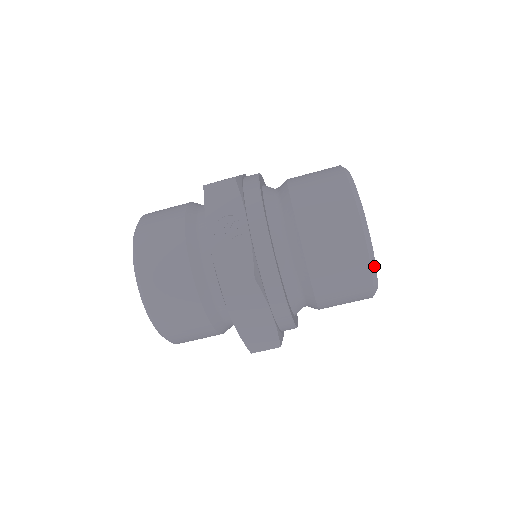
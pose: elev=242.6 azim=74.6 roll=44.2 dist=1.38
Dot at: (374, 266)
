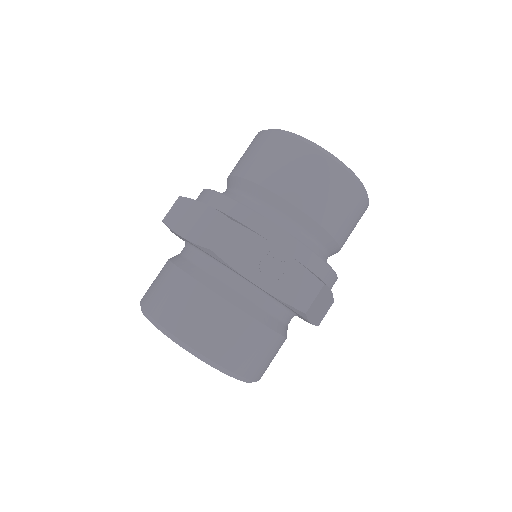
Dot at: (367, 194)
